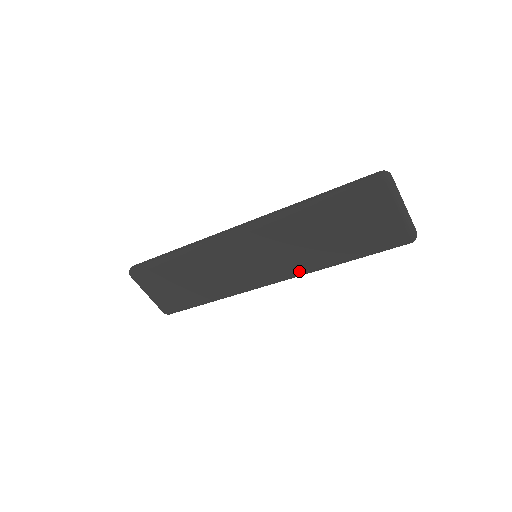
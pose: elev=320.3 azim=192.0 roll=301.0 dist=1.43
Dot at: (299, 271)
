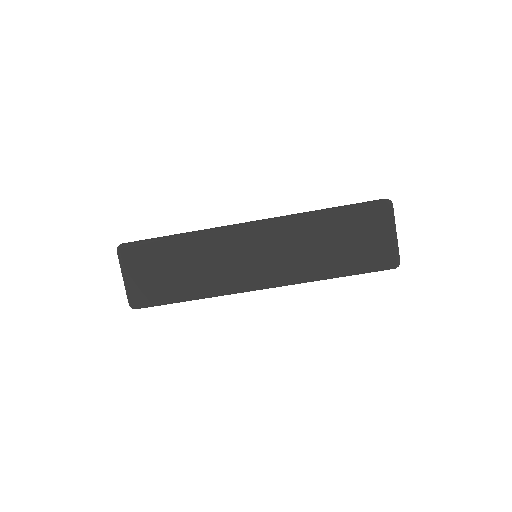
Dot at: (292, 278)
